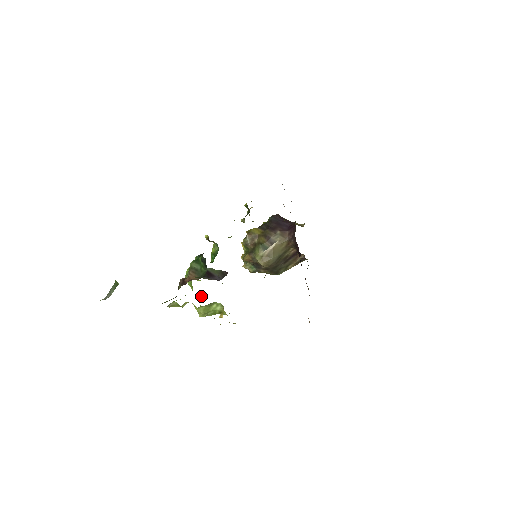
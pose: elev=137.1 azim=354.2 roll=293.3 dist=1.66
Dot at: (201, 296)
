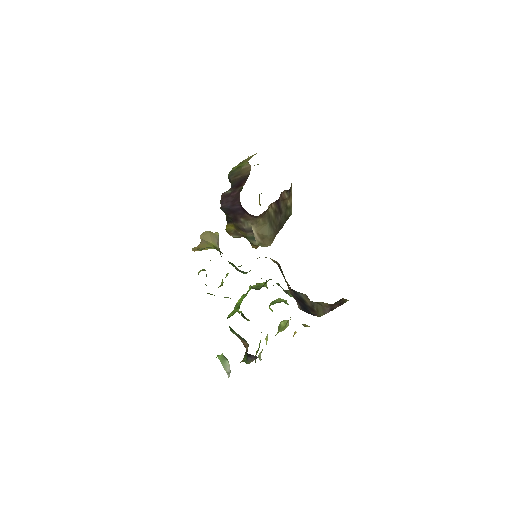
Dot at: occluded
